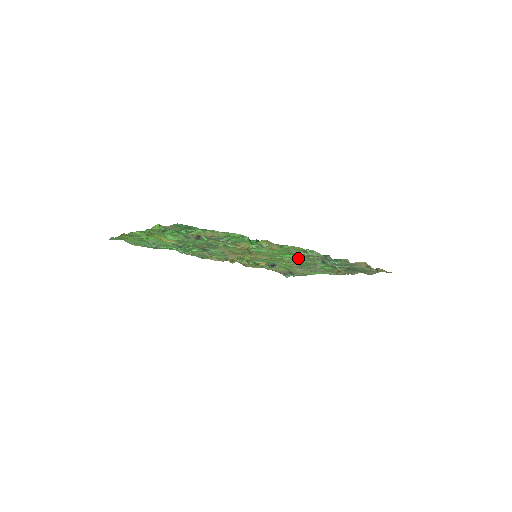
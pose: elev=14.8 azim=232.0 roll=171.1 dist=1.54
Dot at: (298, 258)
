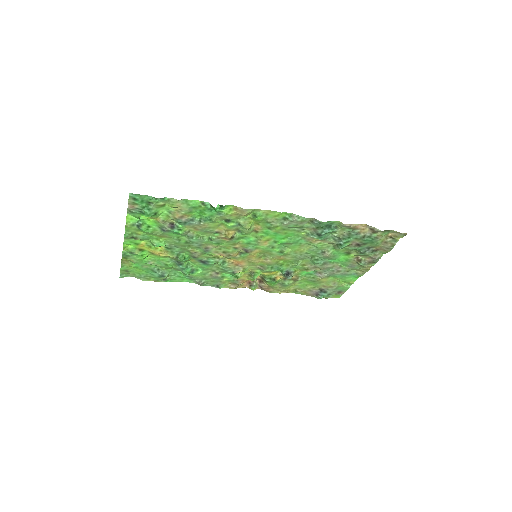
Dot at: (296, 243)
